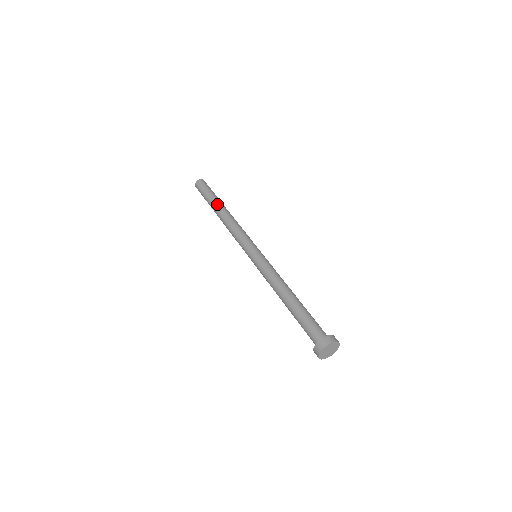
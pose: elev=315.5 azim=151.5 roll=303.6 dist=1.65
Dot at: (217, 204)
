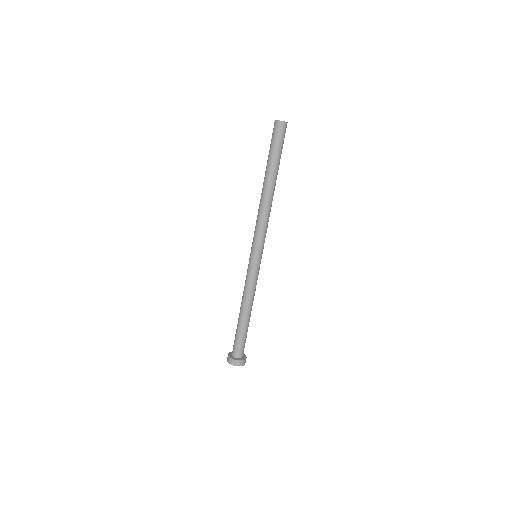
Dot at: (276, 176)
